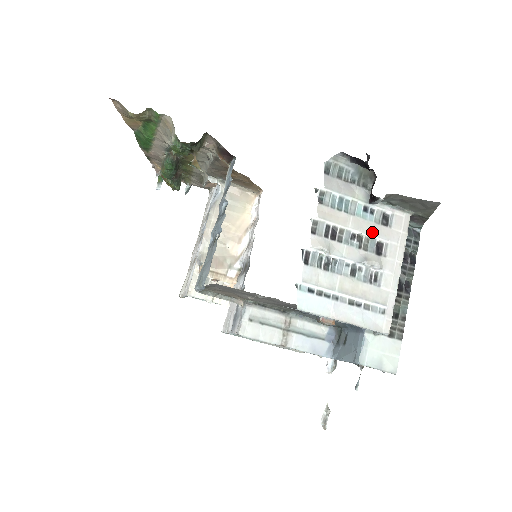
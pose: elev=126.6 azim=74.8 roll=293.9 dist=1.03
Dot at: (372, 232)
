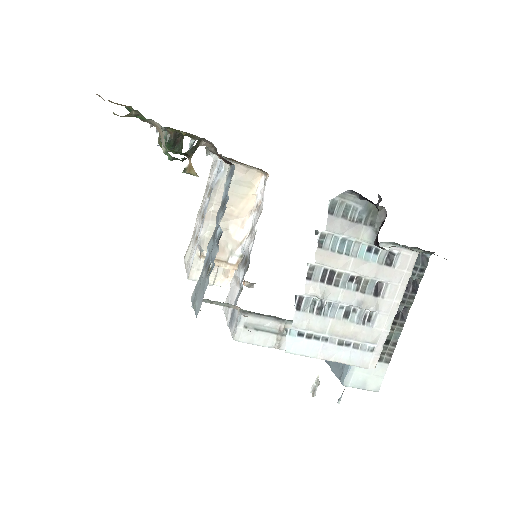
Dot at: (373, 274)
